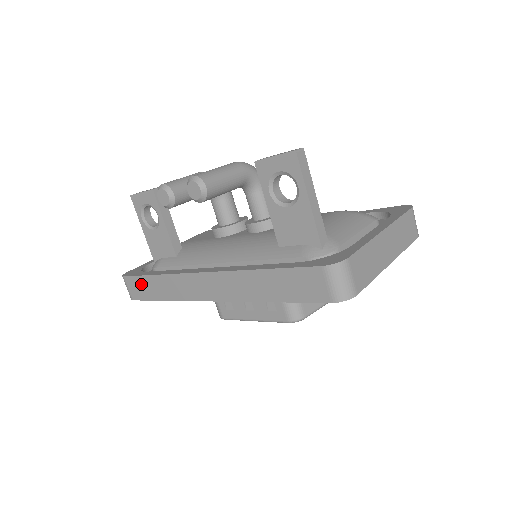
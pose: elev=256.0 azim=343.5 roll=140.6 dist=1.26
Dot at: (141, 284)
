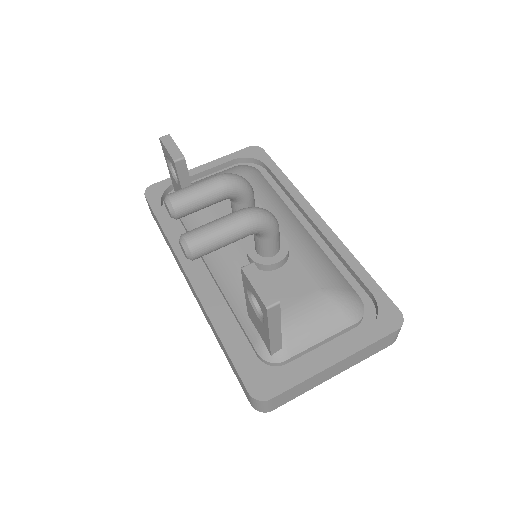
Dot at: (155, 217)
